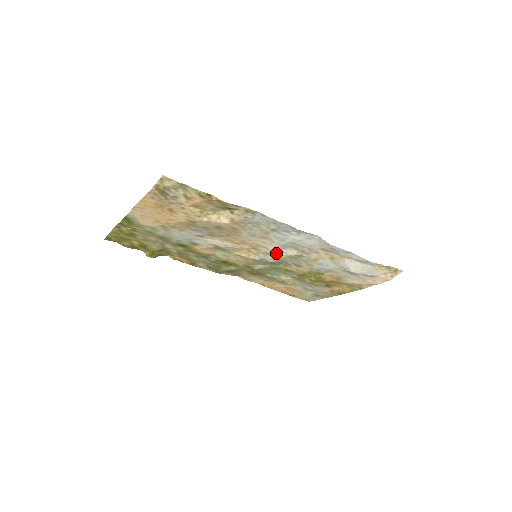
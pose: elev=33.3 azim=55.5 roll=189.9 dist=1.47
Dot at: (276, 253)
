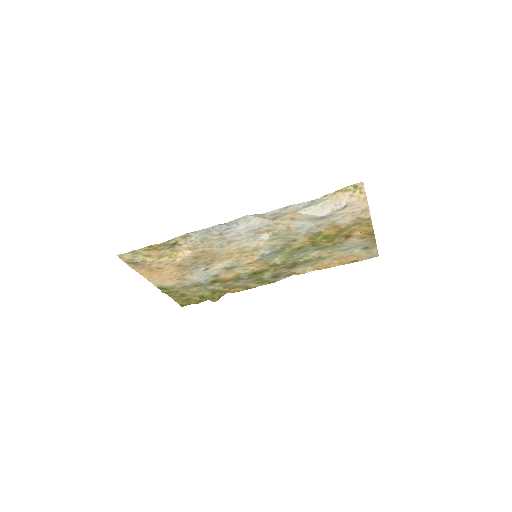
Dot at: (259, 245)
